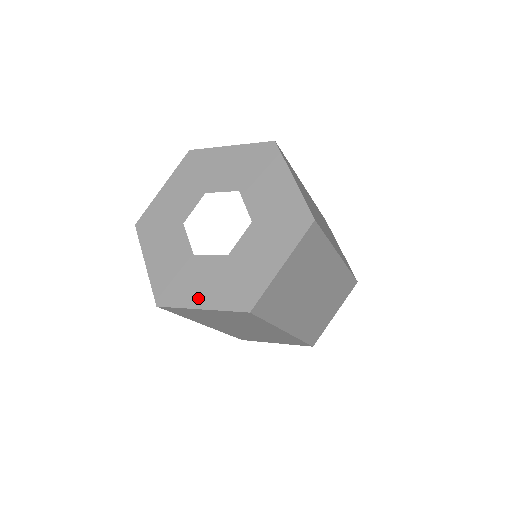
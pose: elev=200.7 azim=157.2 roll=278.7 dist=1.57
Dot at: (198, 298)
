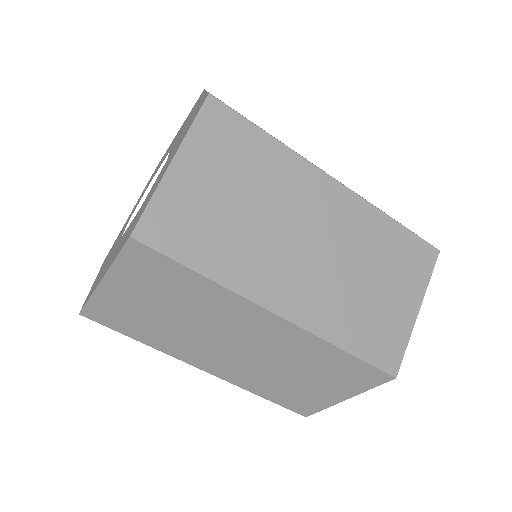
Dot at: (163, 173)
